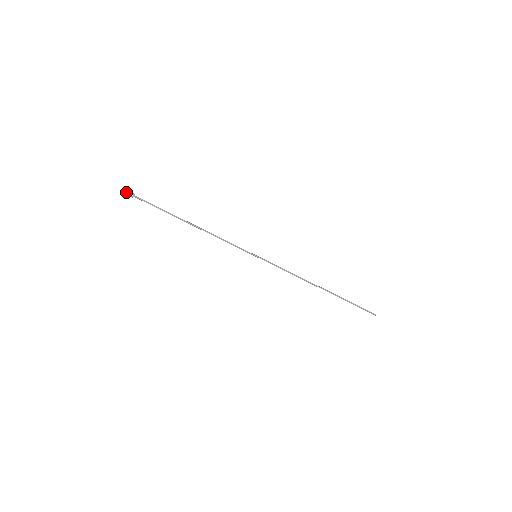
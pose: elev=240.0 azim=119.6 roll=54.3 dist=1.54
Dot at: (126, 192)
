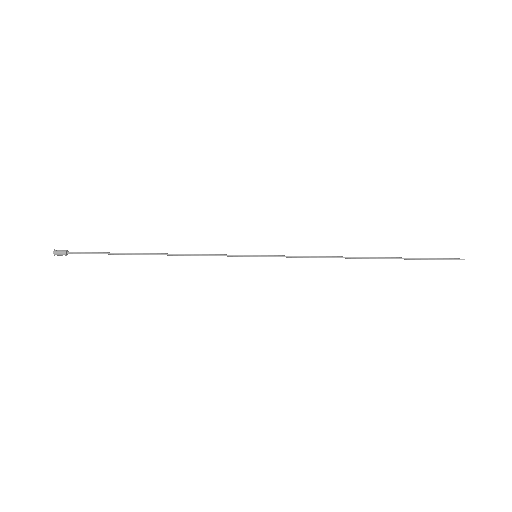
Dot at: occluded
